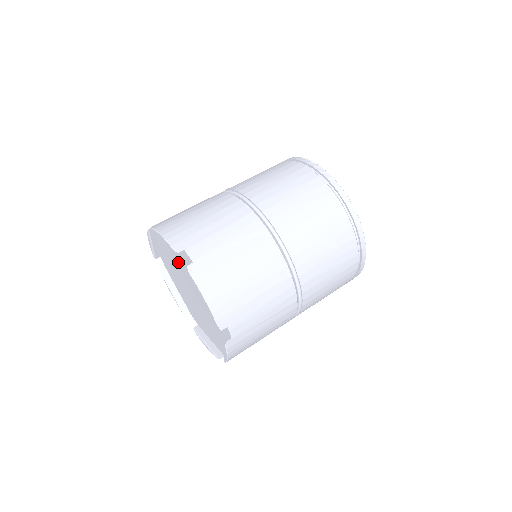
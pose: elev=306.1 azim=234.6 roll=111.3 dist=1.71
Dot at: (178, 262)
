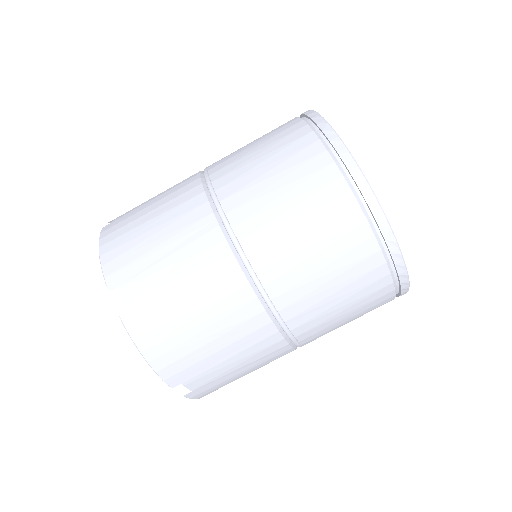
Dot at: occluded
